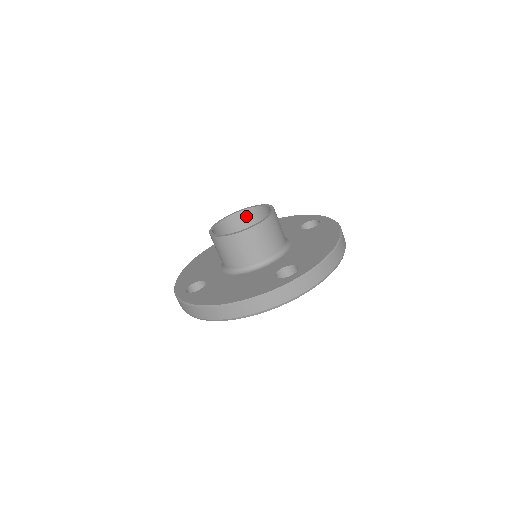
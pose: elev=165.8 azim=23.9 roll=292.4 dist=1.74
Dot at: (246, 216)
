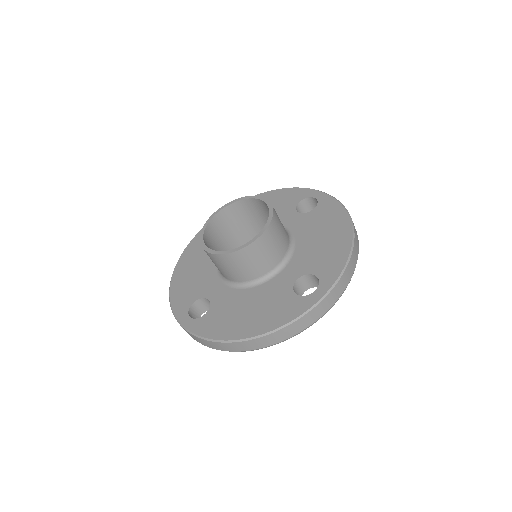
Dot at: (234, 210)
